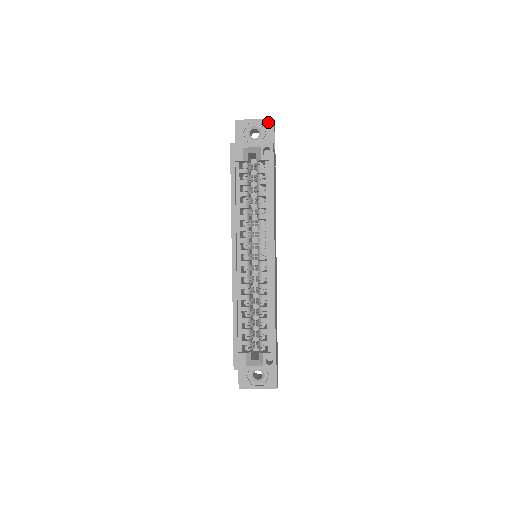
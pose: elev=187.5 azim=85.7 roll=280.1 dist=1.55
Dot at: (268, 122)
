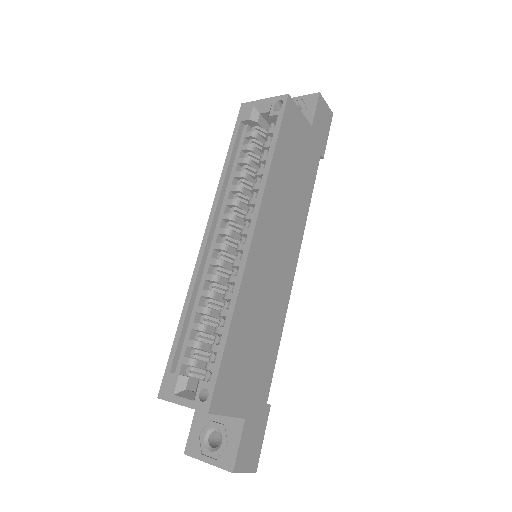
Dot at: (311, 97)
